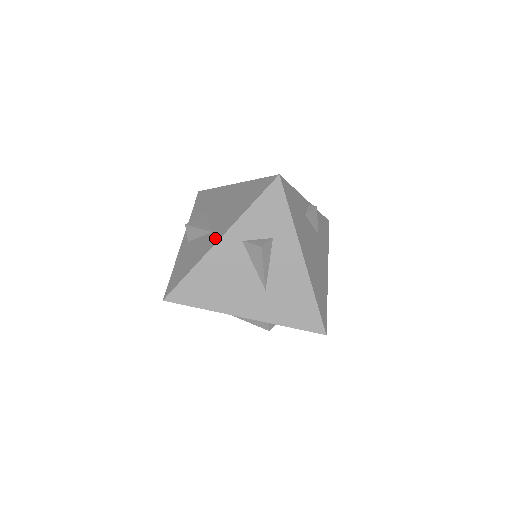
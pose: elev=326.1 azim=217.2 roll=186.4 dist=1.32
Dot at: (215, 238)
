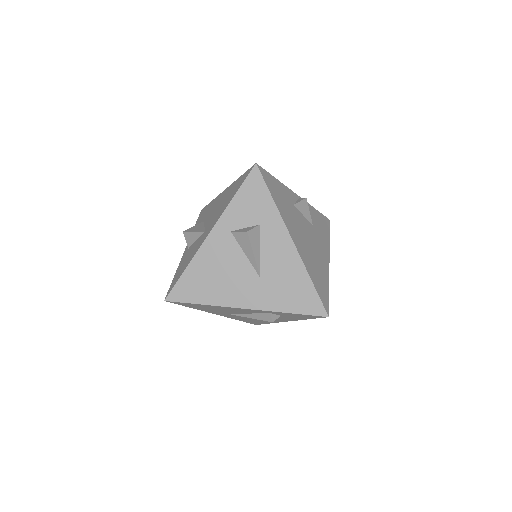
Dot at: (206, 234)
